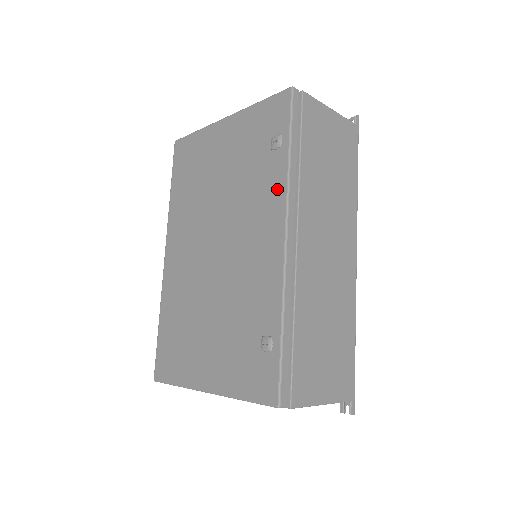
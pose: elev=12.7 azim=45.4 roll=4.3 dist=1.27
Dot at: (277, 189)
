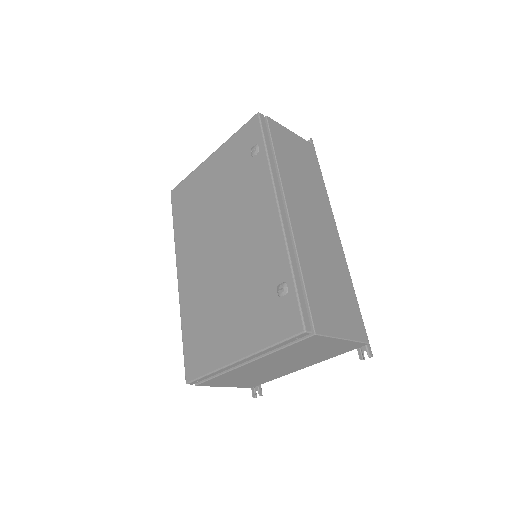
Dot at: (263, 179)
